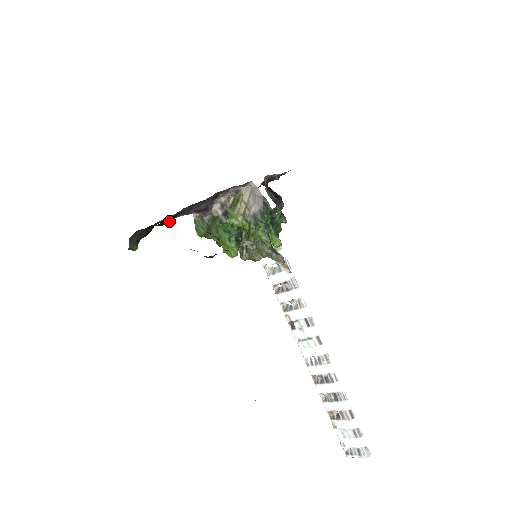
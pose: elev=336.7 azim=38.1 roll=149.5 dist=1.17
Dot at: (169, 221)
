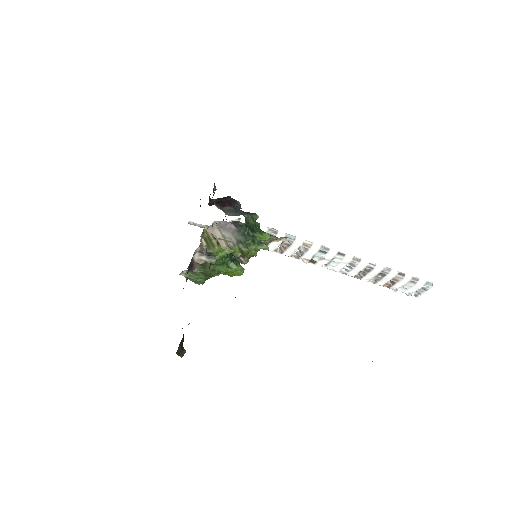
Dot at: occluded
